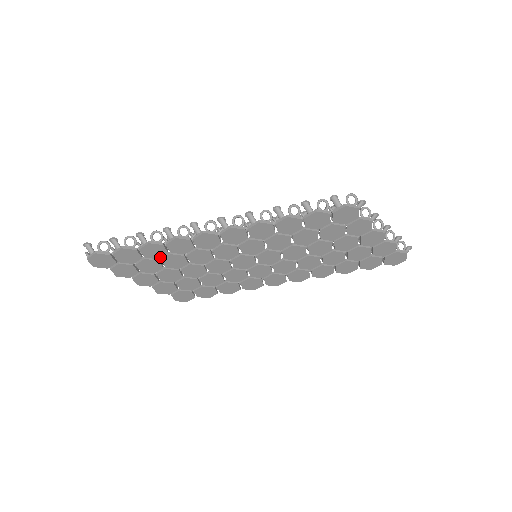
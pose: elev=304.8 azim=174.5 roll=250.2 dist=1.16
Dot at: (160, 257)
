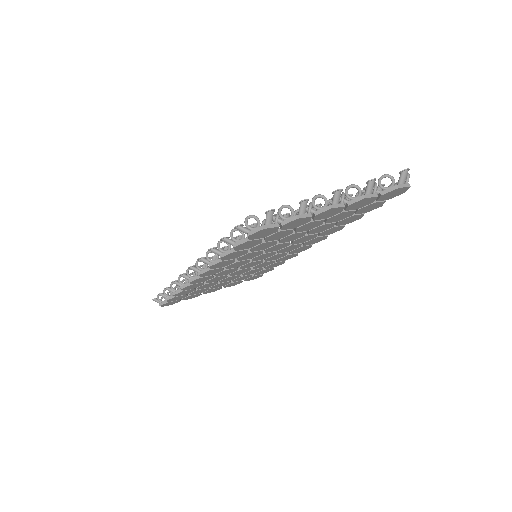
Dot at: (194, 290)
